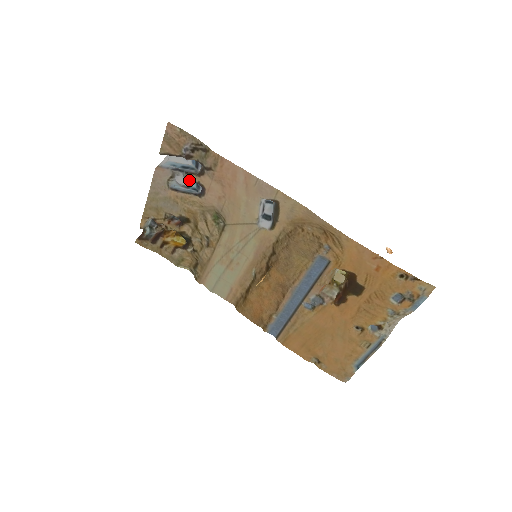
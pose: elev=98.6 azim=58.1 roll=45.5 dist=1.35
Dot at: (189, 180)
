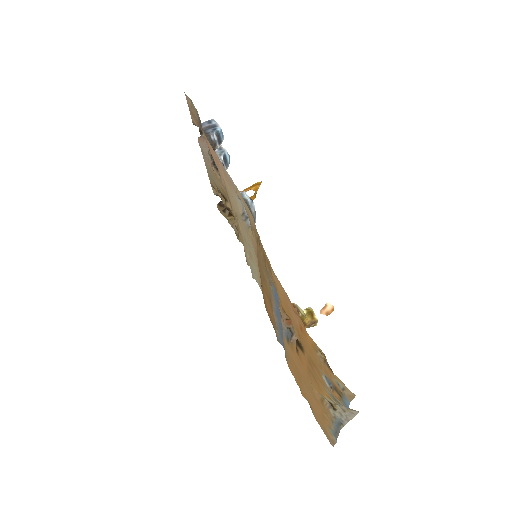
Dot at: occluded
